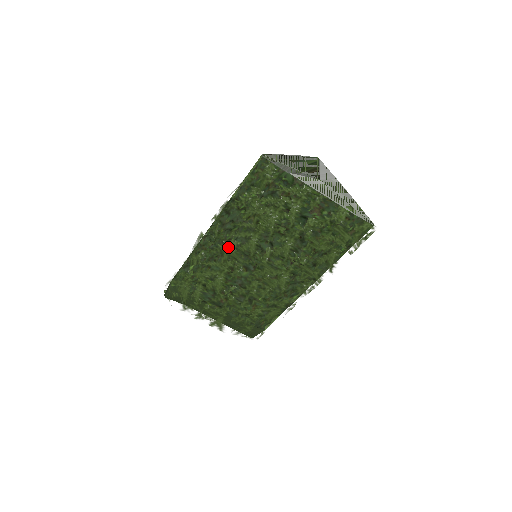
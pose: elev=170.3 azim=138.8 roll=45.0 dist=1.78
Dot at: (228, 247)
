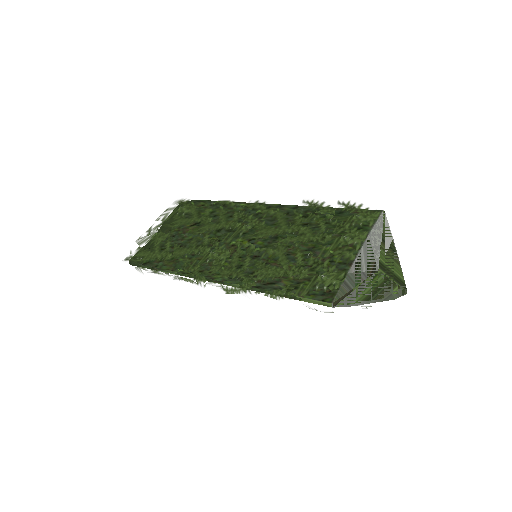
Dot at: occluded
